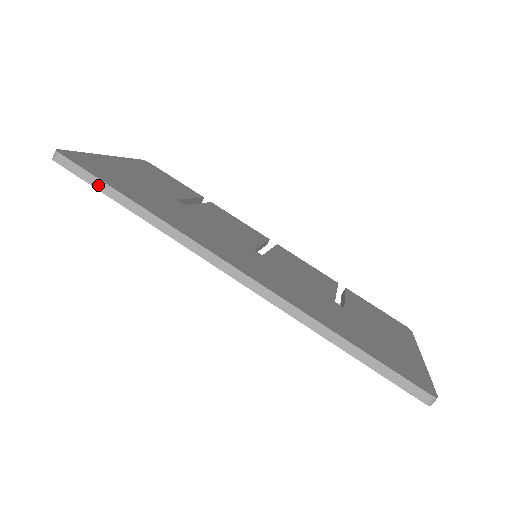
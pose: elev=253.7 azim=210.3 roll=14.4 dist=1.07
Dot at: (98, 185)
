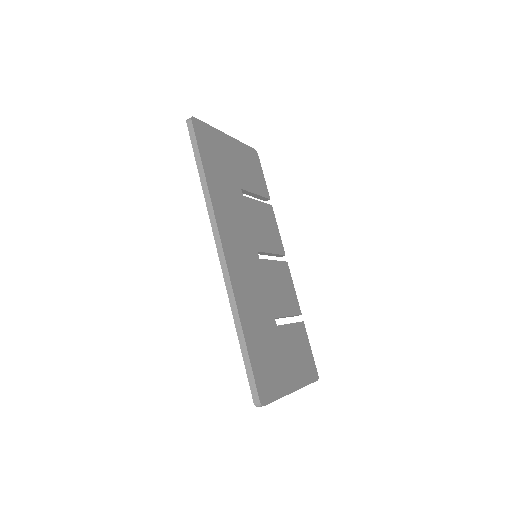
Dot at: (196, 152)
